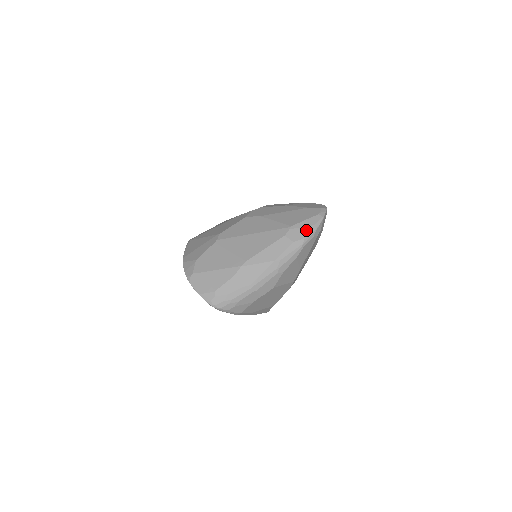
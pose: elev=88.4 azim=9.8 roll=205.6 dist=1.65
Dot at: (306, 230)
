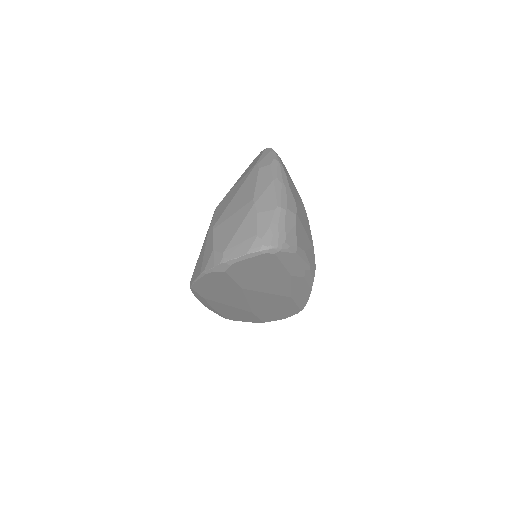
Dot at: (269, 156)
